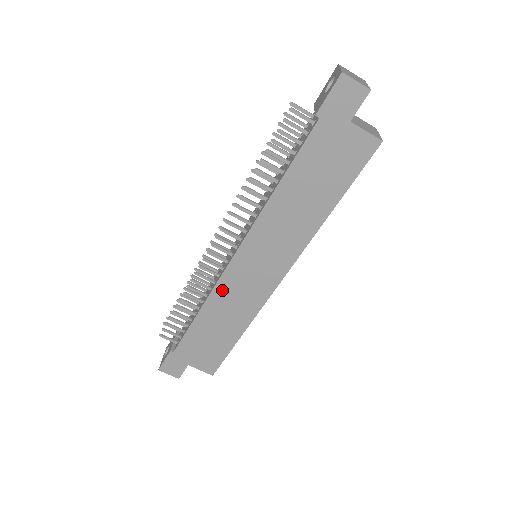
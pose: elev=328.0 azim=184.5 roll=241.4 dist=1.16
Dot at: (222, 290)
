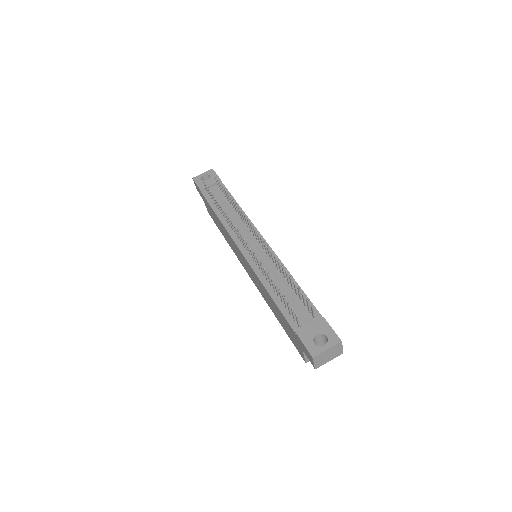
Dot at: occluded
